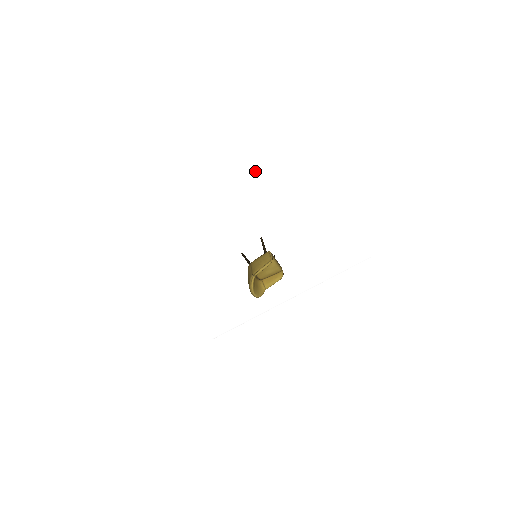
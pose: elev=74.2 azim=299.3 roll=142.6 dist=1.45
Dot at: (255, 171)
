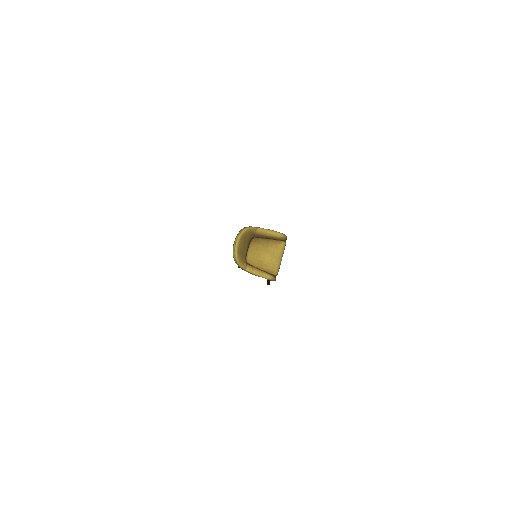
Dot at: (341, 154)
